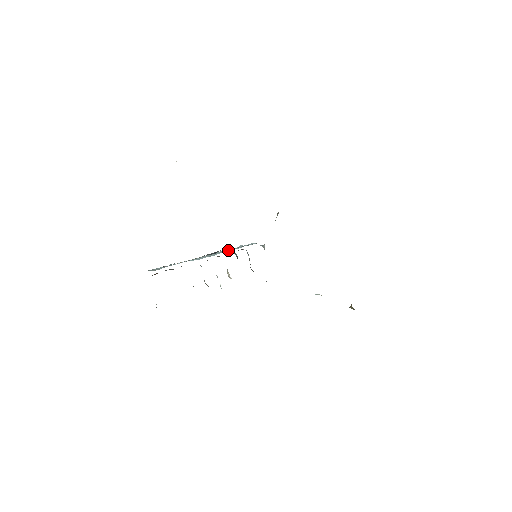
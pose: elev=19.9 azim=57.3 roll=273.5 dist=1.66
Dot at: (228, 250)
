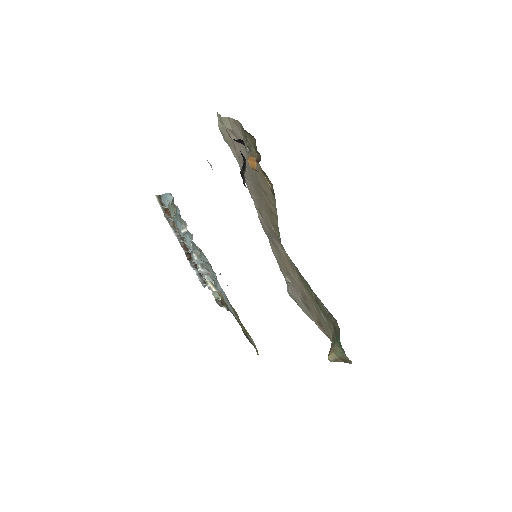
Dot at: occluded
